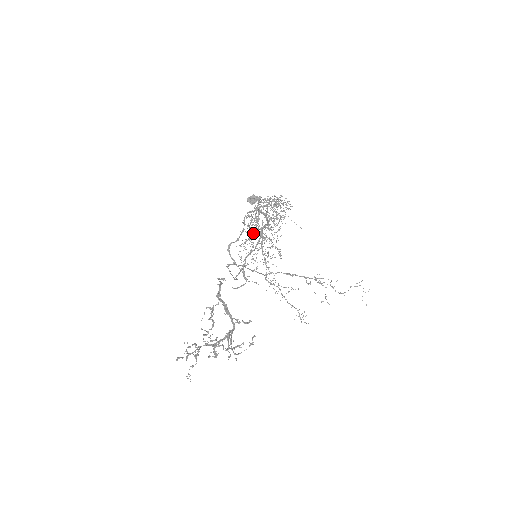
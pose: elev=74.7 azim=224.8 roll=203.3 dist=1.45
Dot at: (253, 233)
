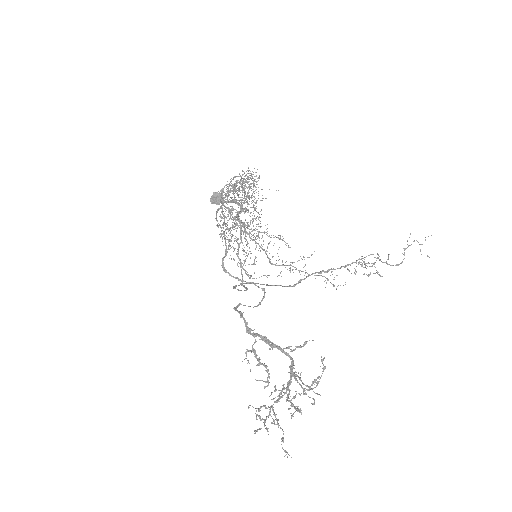
Dot at: (232, 228)
